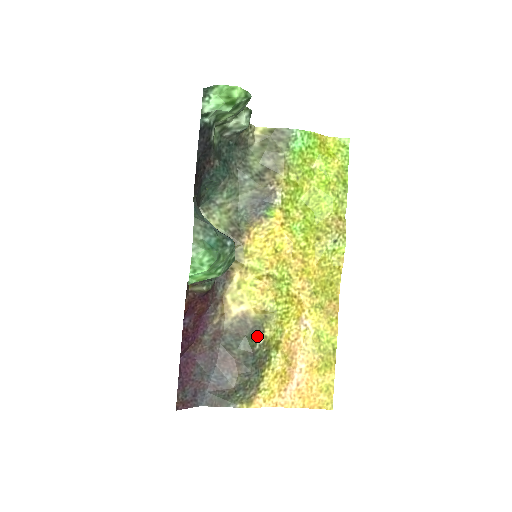
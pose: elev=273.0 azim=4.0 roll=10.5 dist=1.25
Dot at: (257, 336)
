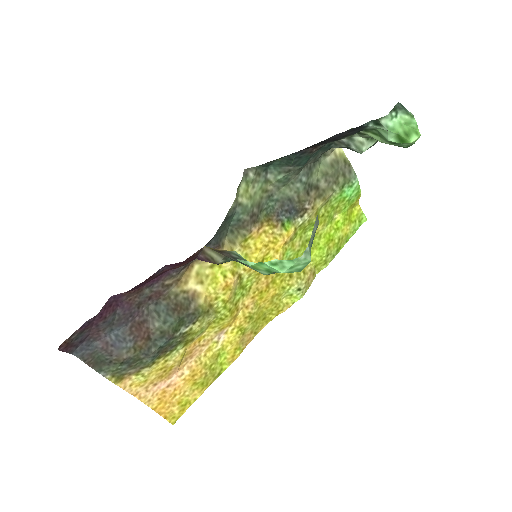
Dot at: (186, 323)
